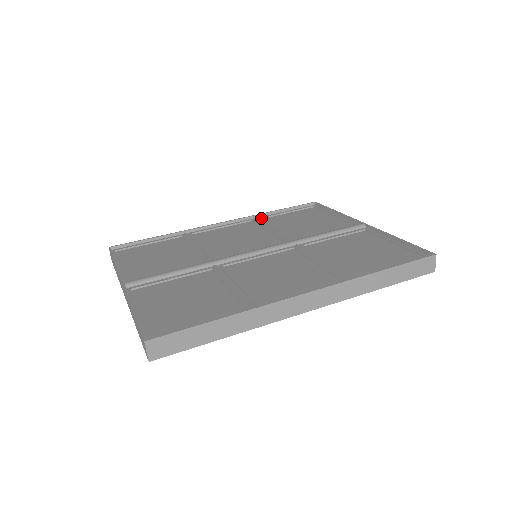
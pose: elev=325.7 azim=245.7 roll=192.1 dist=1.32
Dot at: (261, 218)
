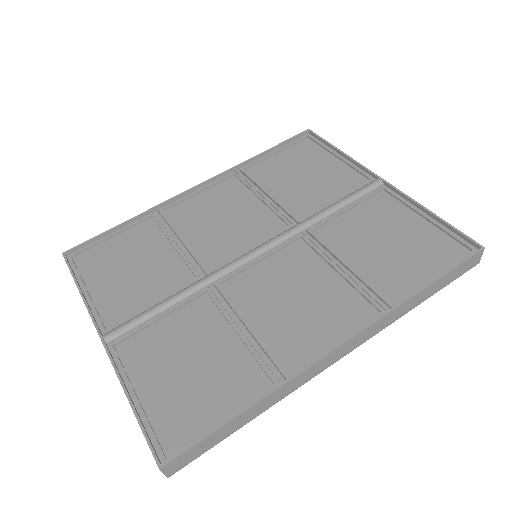
Dot at: (245, 168)
